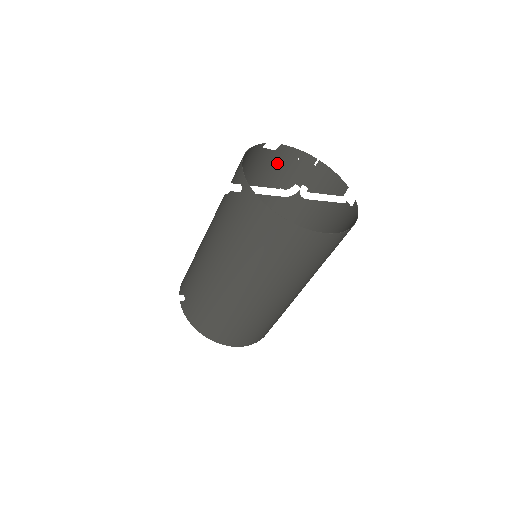
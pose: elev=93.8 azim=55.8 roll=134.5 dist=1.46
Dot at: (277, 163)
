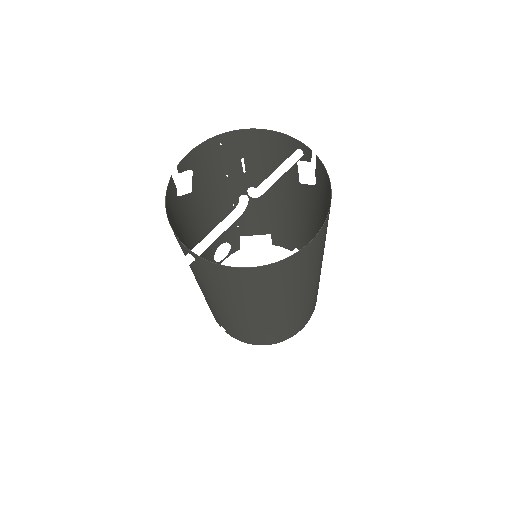
Dot at: (206, 211)
